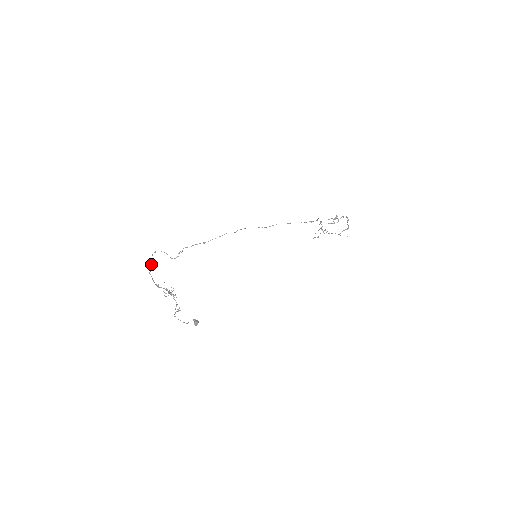
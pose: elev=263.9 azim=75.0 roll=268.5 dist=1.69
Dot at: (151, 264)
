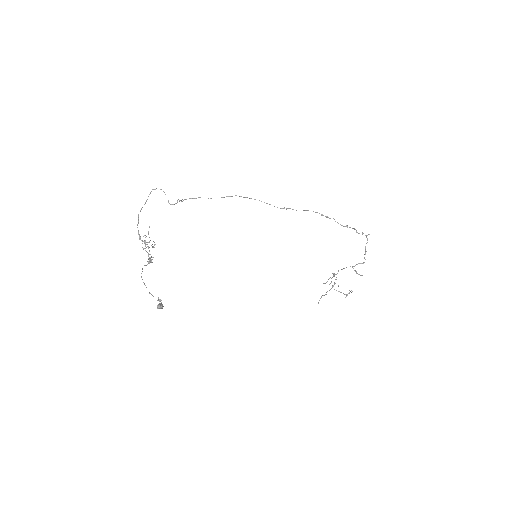
Dot at: (145, 203)
